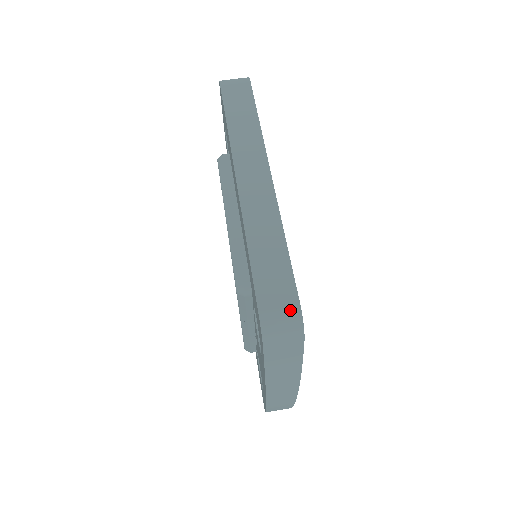
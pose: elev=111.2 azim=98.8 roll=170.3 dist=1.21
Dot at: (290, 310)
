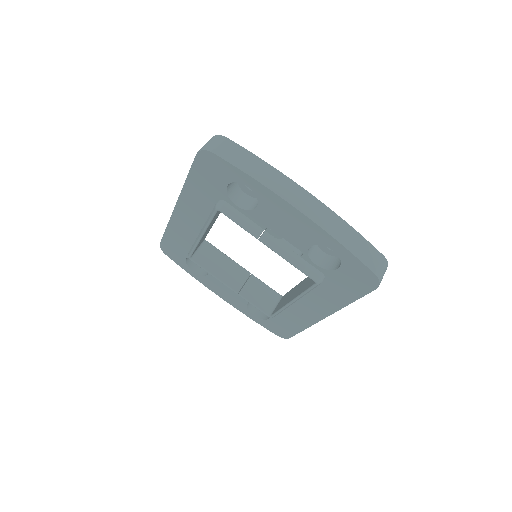
Dot at: (207, 142)
